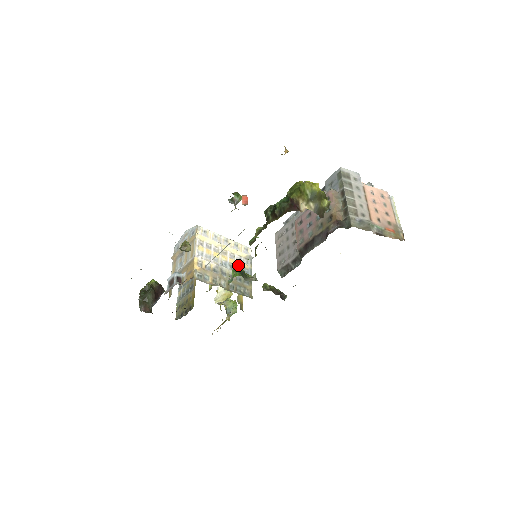
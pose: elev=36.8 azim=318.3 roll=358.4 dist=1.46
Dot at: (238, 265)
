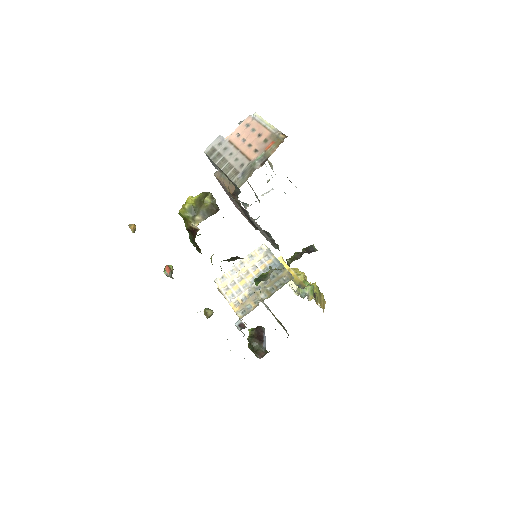
Dot at: (263, 268)
